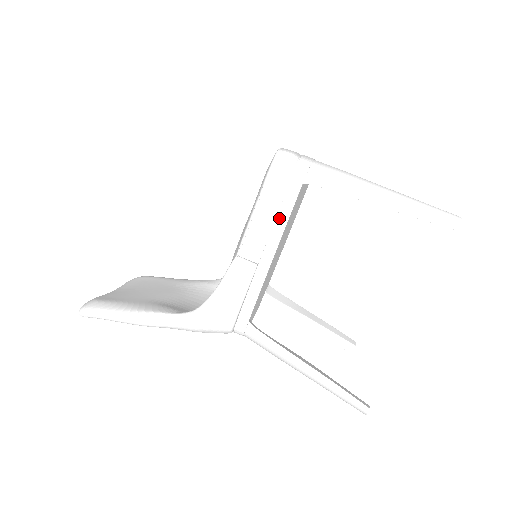
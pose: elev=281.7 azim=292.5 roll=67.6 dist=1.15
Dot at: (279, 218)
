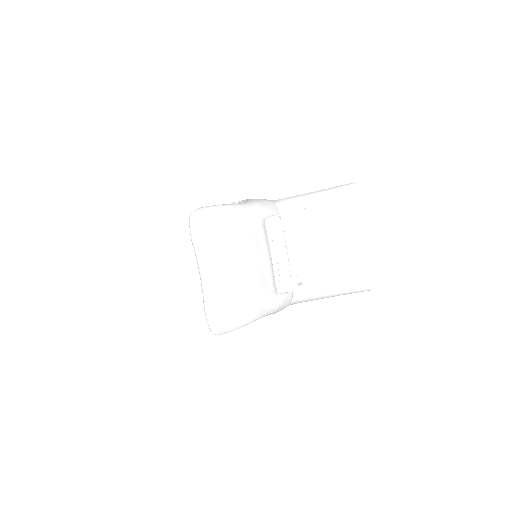
Dot at: occluded
